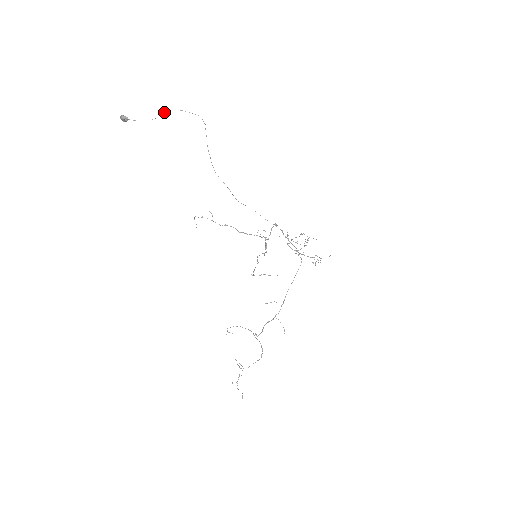
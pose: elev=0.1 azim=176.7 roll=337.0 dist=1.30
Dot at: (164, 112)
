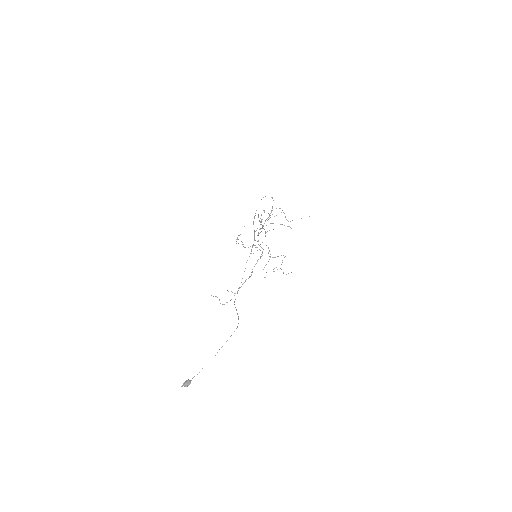
Dot at: occluded
